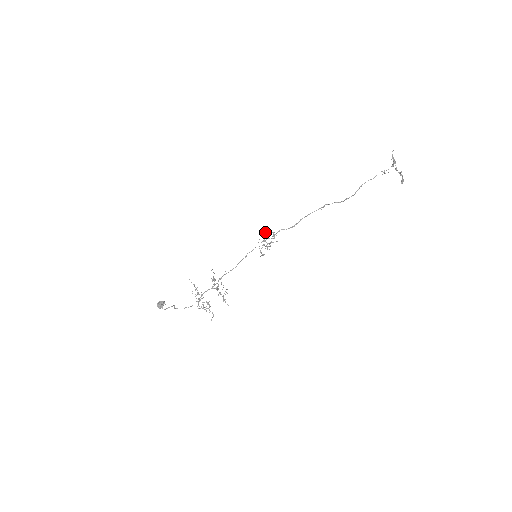
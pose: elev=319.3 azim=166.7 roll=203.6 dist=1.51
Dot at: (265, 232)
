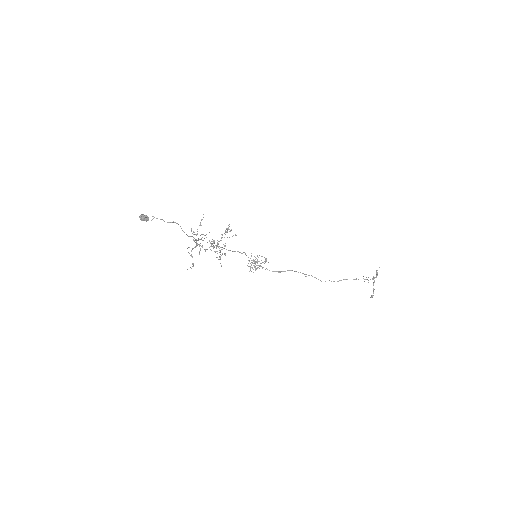
Dot at: (259, 255)
